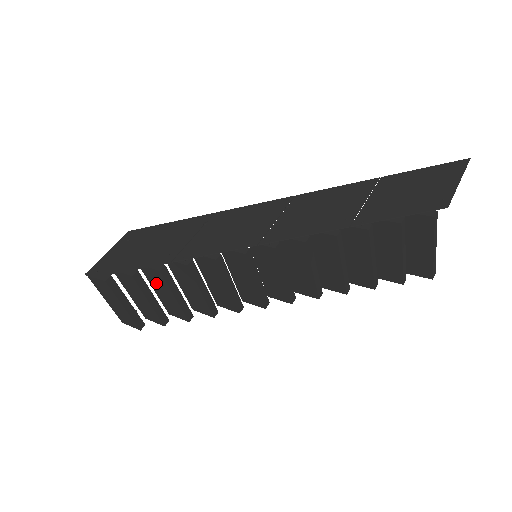
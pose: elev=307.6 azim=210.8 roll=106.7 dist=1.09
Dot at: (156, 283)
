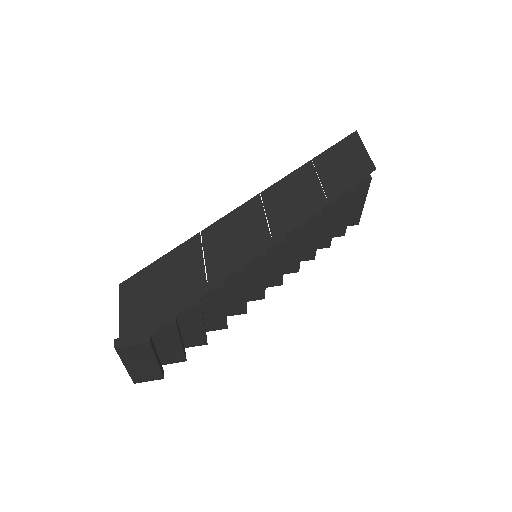
Dot at: (184, 321)
